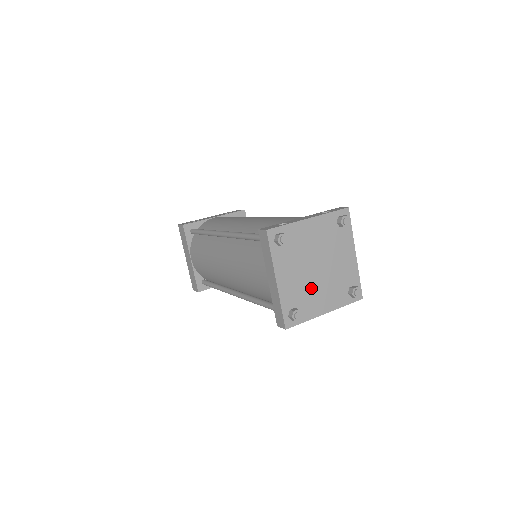
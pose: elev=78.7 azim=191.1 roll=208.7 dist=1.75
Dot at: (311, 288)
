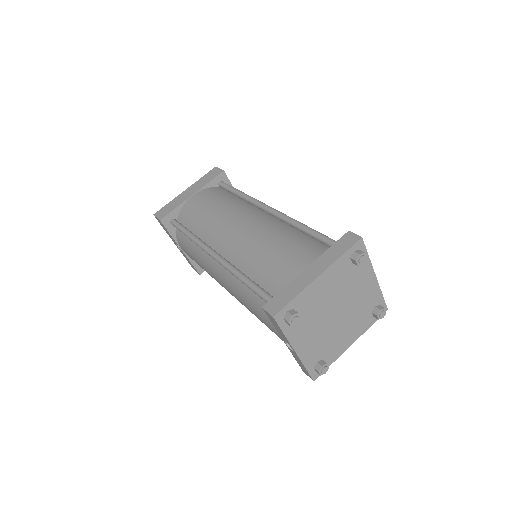
Dot at: (317, 319)
